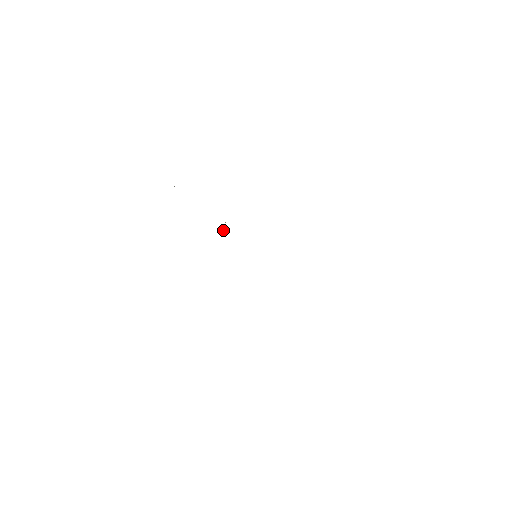
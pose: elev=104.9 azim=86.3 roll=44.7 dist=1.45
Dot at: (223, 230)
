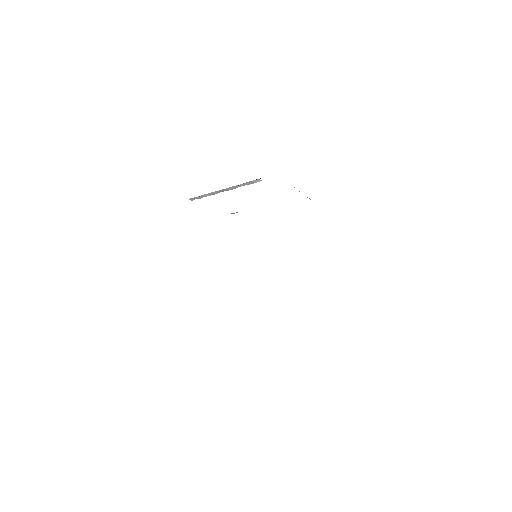
Dot at: occluded
